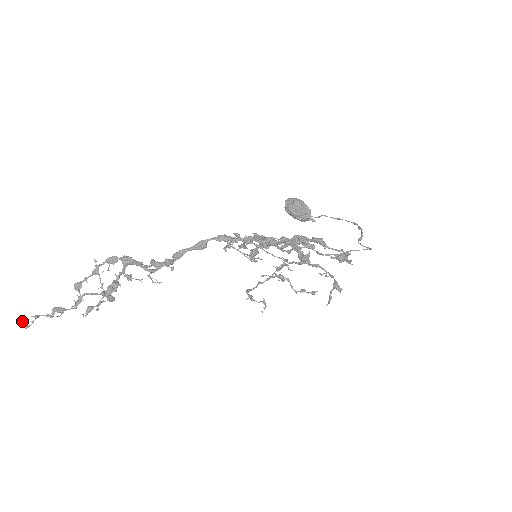
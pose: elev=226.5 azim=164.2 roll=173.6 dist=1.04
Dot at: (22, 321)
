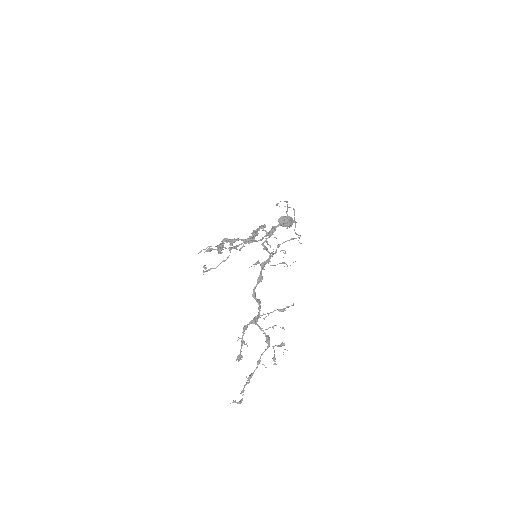
Dot at: (236, 402)
